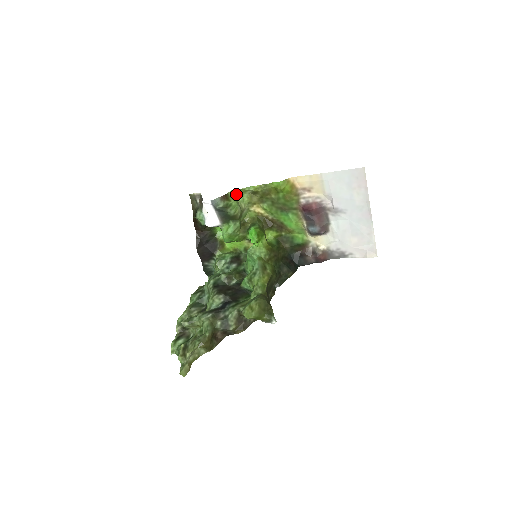
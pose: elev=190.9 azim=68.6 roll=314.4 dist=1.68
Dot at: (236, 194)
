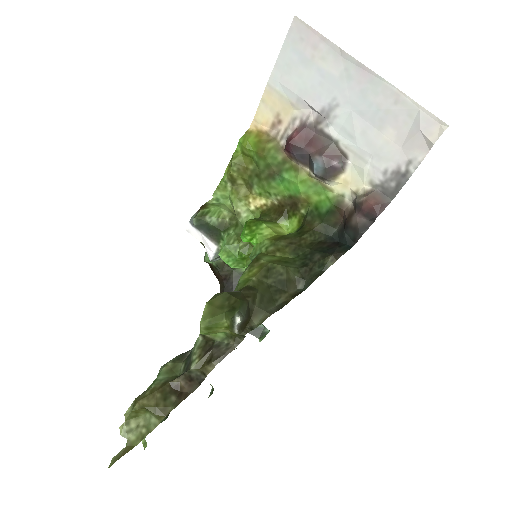
Dot at: (221, 199)
